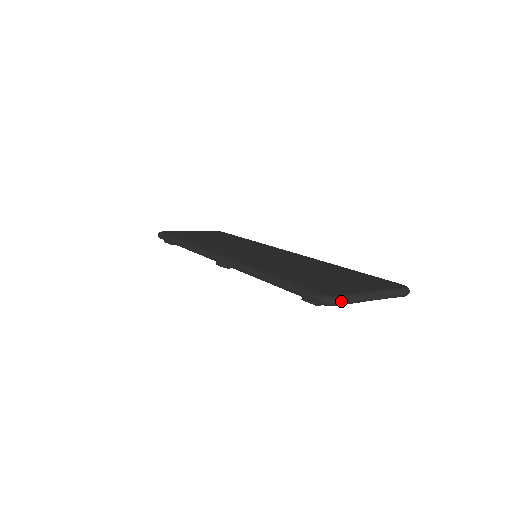
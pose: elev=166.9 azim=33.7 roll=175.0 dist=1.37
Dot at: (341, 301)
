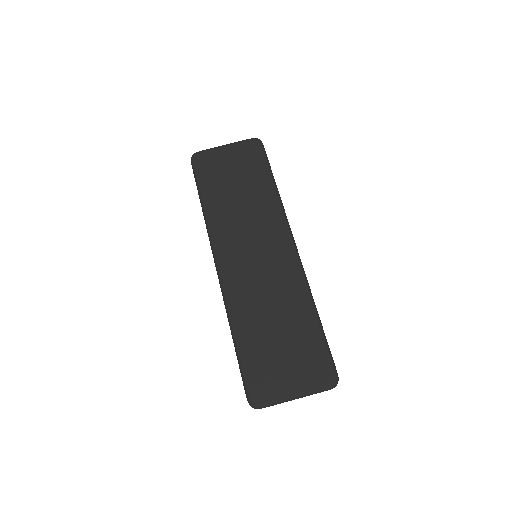
Dot at: (261, 408)
